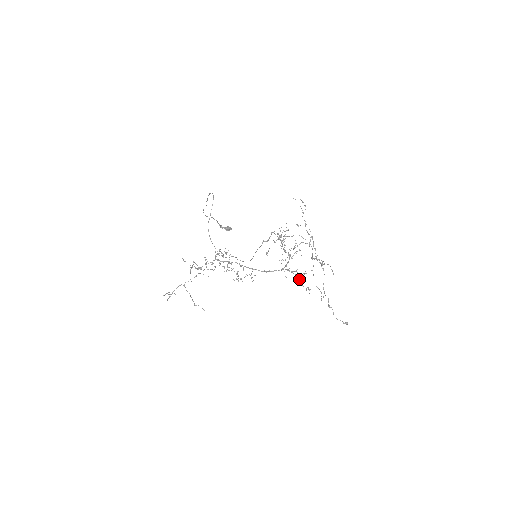
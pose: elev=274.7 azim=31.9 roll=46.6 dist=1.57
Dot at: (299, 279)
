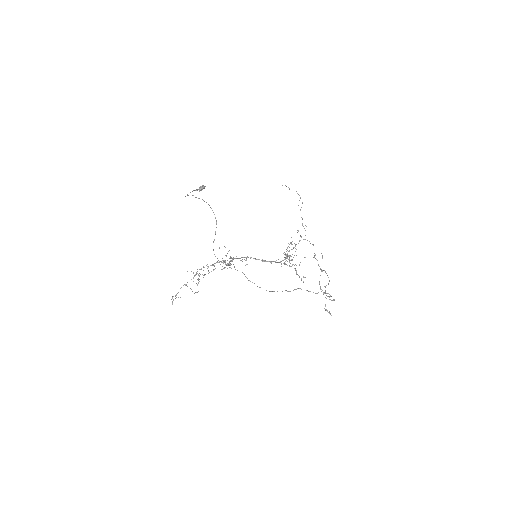
Dot at: (296, 271)
